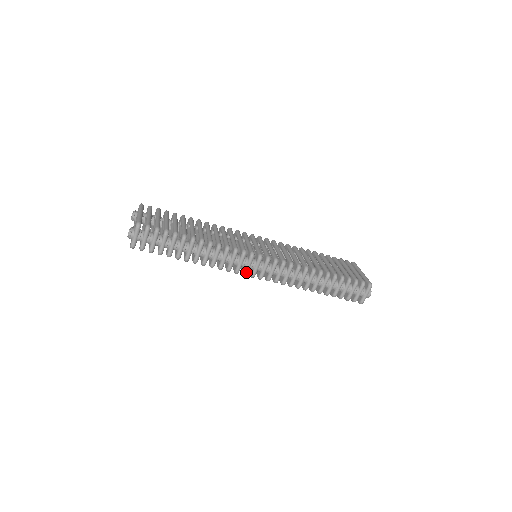
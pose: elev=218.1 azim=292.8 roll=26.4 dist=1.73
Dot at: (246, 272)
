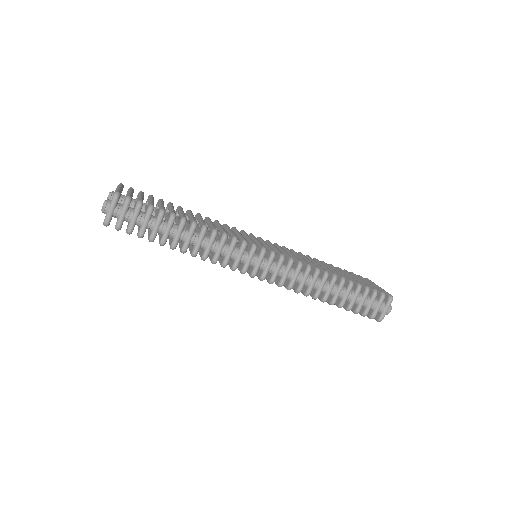
Dot at: (245, 269)
